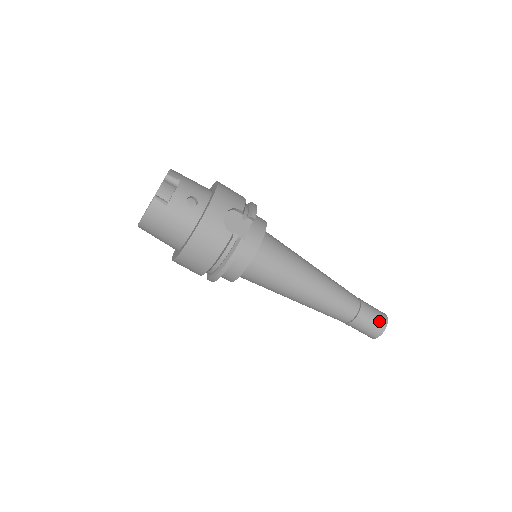
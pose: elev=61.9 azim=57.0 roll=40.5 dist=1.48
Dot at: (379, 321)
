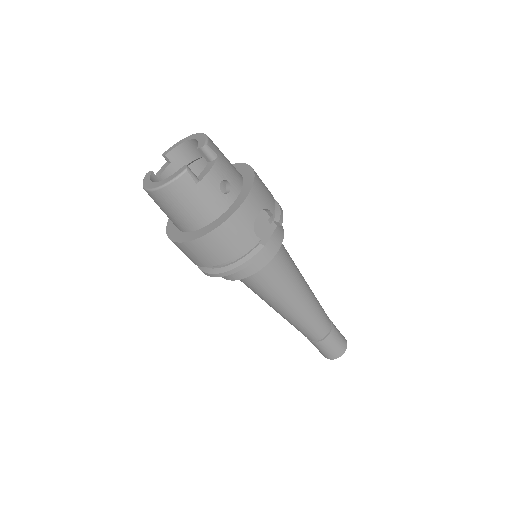
Dot at: (341, 346)
